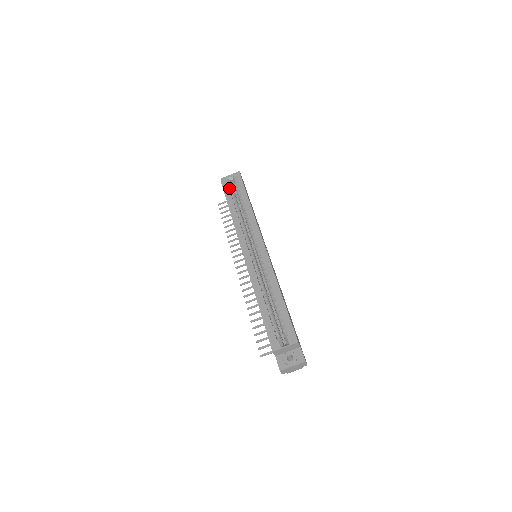
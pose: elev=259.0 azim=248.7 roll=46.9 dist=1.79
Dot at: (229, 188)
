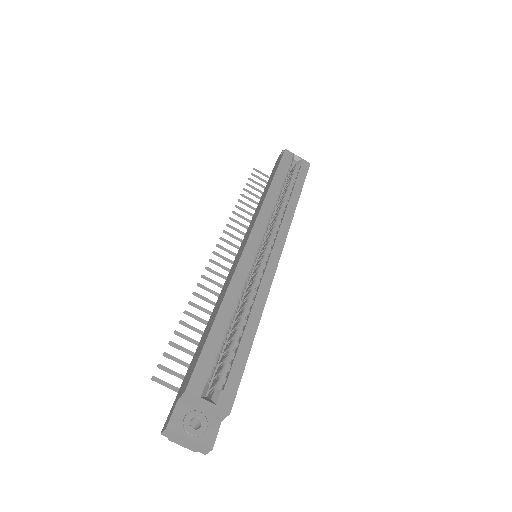
Dot at: (288, 164)
